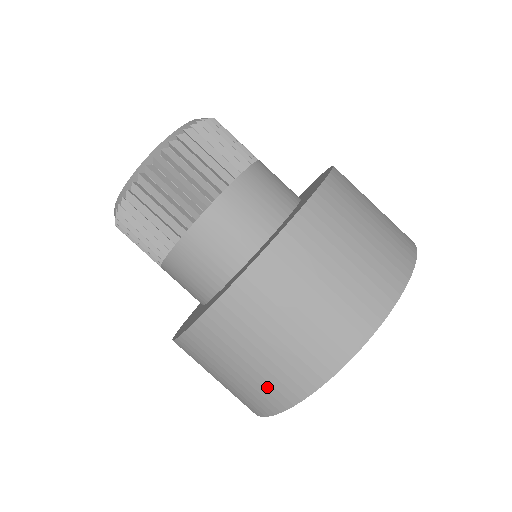
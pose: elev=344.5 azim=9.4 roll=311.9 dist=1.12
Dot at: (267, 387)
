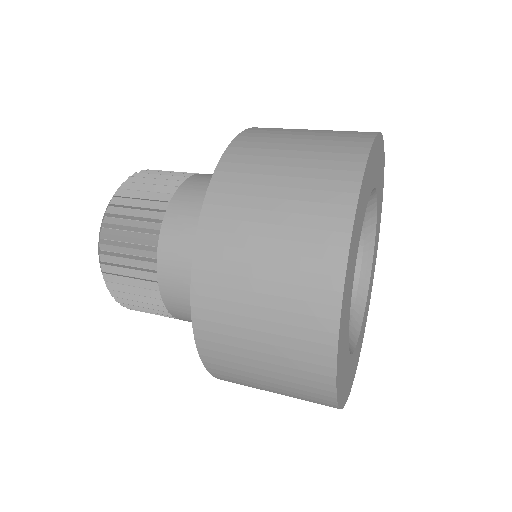
Dot at: occluded
